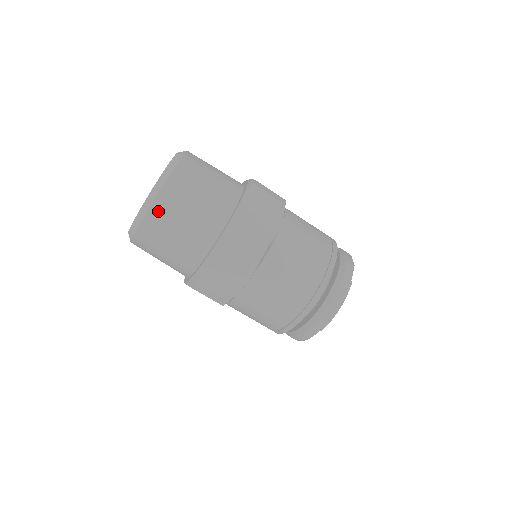
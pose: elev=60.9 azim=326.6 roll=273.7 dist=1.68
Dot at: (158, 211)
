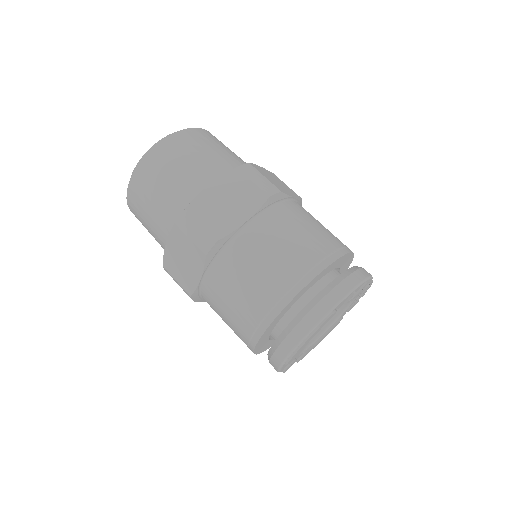
Dot at: (135, 186)
